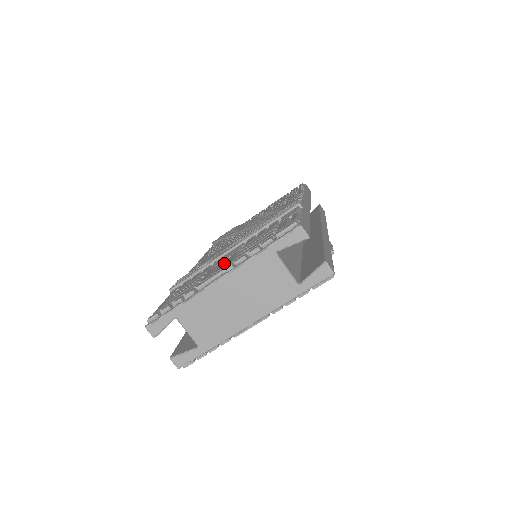
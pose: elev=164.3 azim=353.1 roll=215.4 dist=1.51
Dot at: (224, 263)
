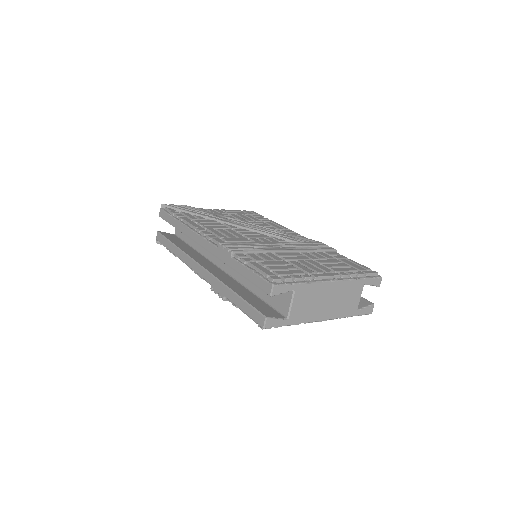
Dot at: (314, 266)
